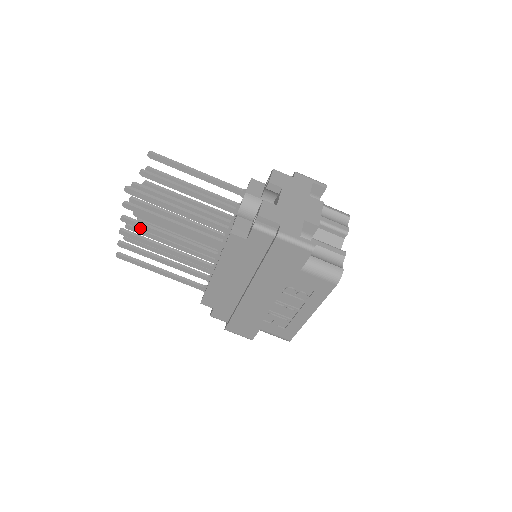
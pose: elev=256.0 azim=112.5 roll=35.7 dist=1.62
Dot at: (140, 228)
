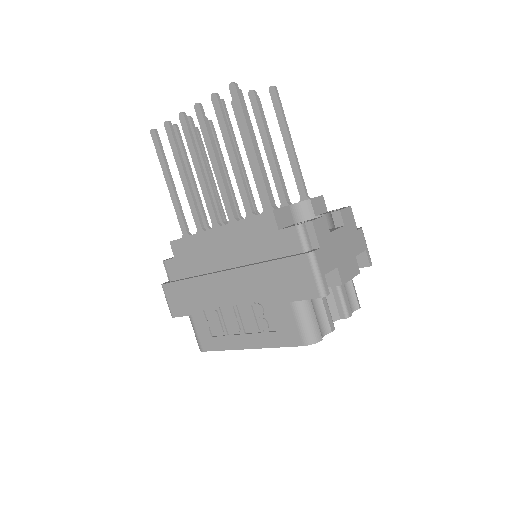
Dot at: (201, 128)
